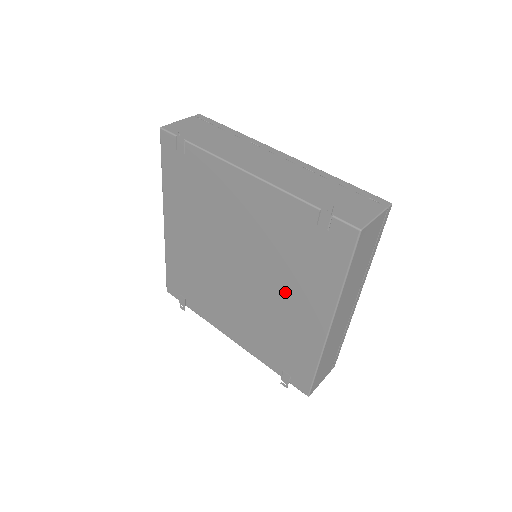
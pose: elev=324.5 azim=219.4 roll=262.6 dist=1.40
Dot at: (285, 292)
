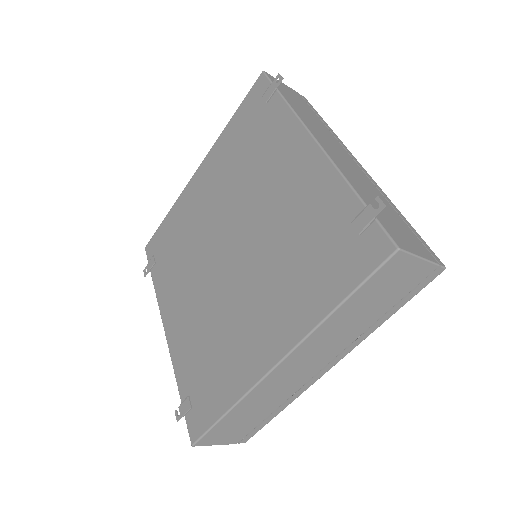
Dot at: (259, 295)
